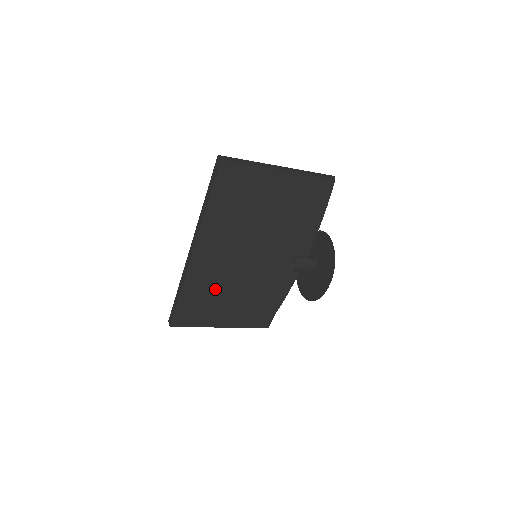
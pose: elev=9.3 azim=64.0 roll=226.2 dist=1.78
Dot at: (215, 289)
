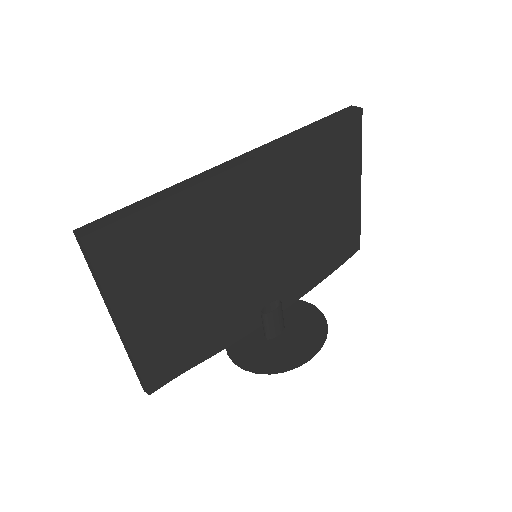
Dot at: (196, 246)
